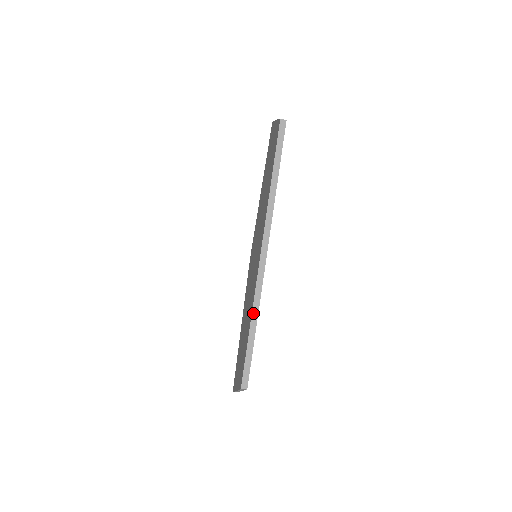
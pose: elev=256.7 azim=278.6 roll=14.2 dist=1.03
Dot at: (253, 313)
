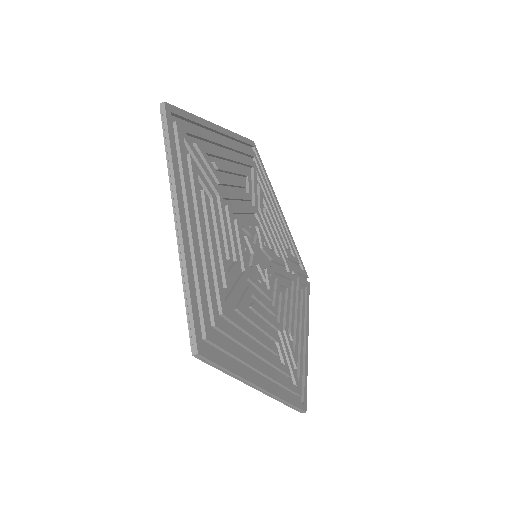
Dot at: (182, 276)
